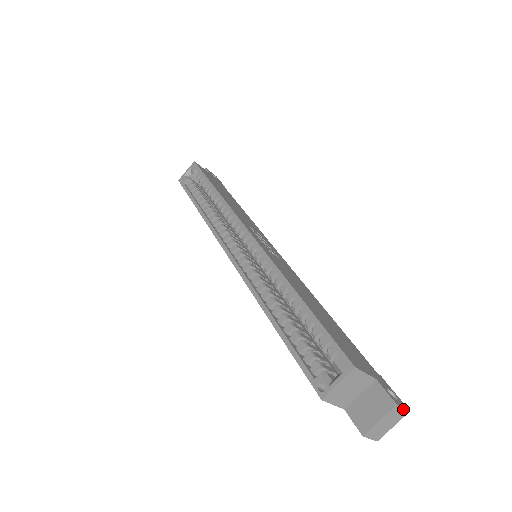
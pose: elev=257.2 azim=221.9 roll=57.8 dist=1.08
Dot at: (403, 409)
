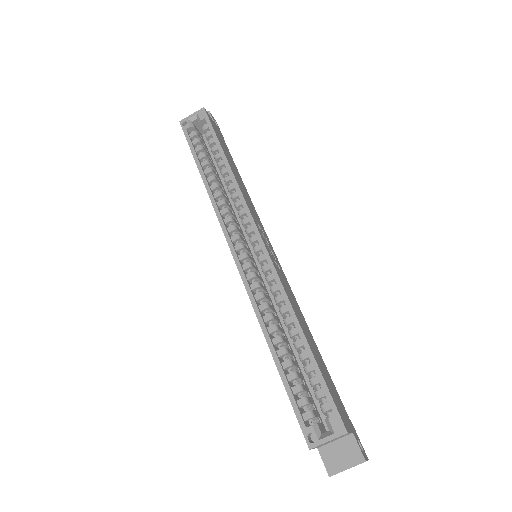
Dot at: occluded
